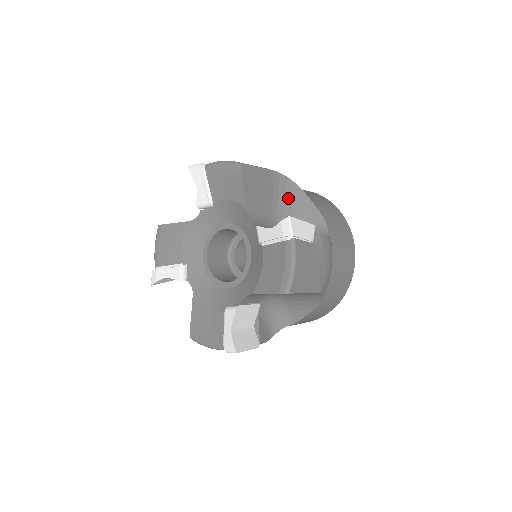
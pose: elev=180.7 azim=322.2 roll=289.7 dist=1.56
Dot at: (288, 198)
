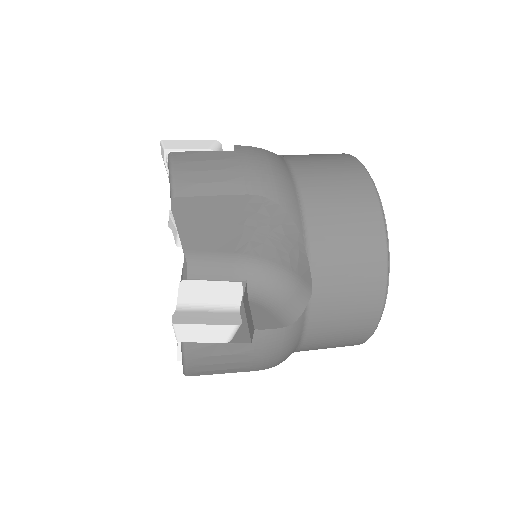
Dot at: (272, 232)
